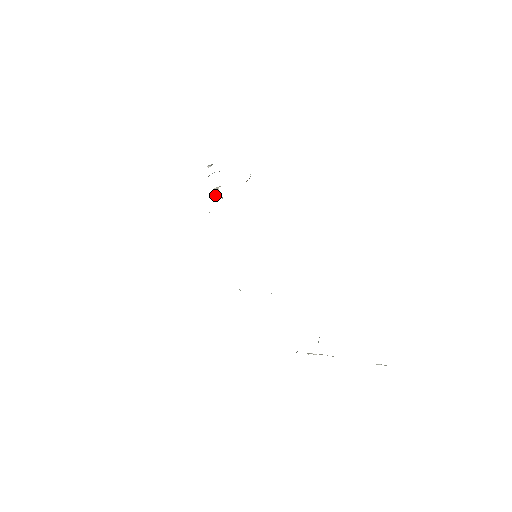
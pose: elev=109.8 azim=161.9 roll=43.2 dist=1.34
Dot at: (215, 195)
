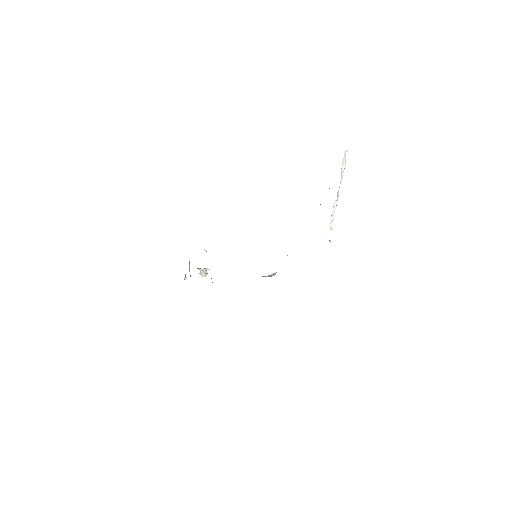
Dot at: (204, 275)
